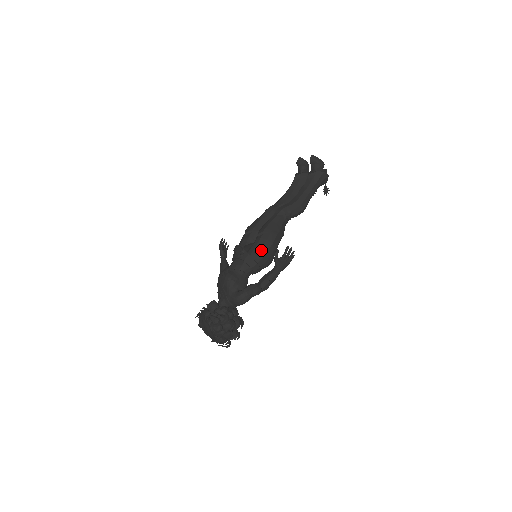
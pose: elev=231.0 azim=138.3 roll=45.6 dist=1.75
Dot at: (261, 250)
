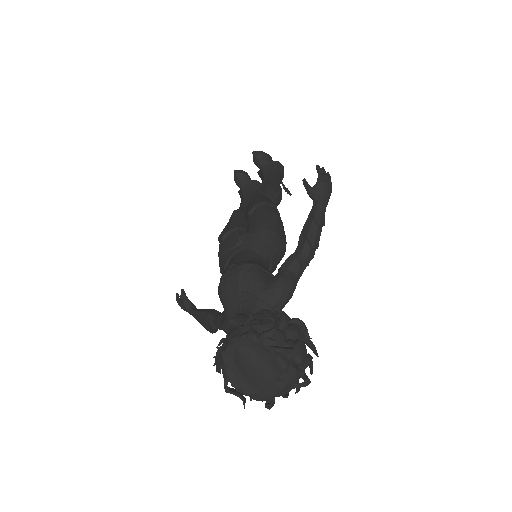
Dot at: (268, 222)
